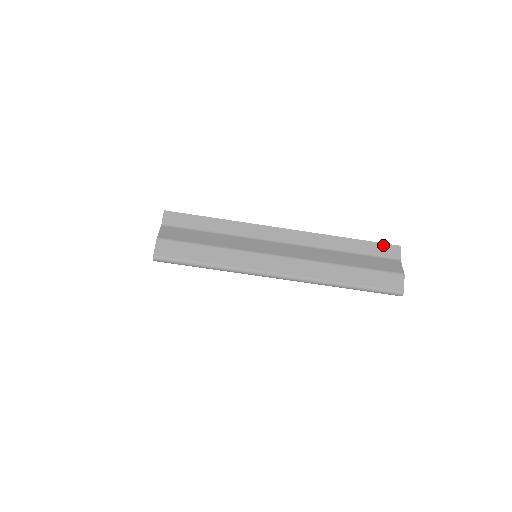
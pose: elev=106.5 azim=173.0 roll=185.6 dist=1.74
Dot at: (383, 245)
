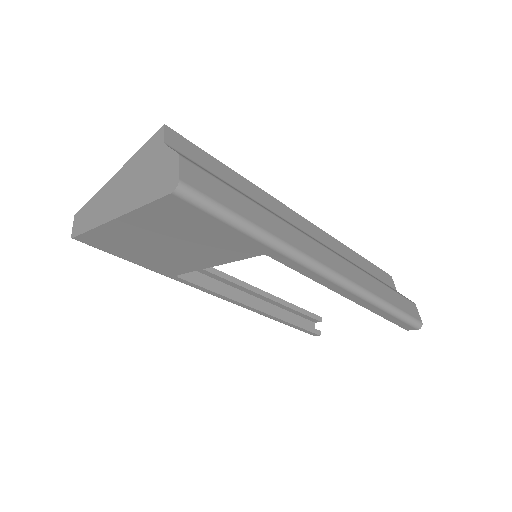
Dot at: (381, 271)
